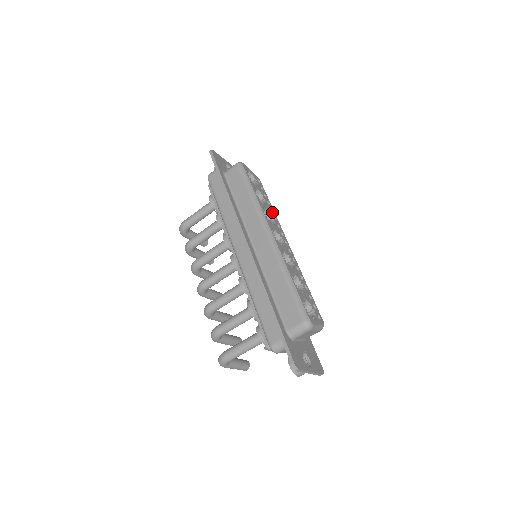
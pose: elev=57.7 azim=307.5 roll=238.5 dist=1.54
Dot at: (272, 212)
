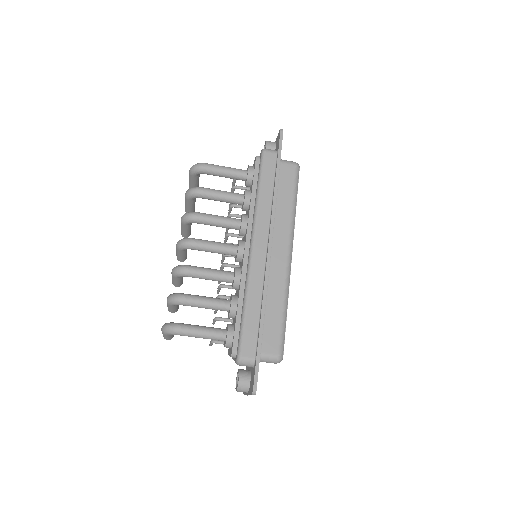
Dot at: occluded
